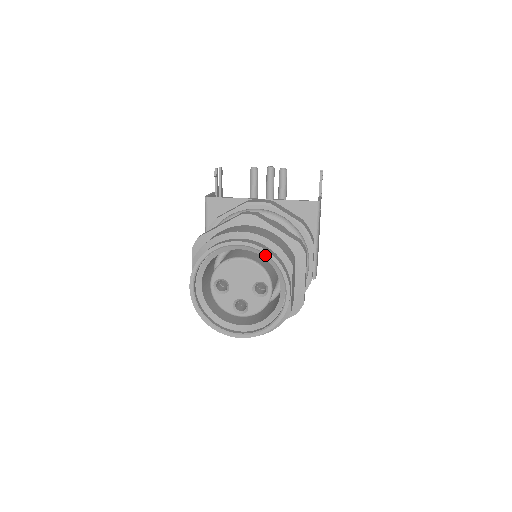
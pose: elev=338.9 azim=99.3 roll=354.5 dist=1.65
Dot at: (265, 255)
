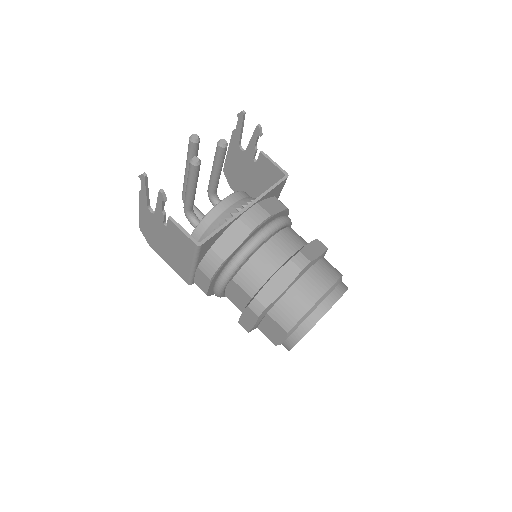
Dot at: occluded
